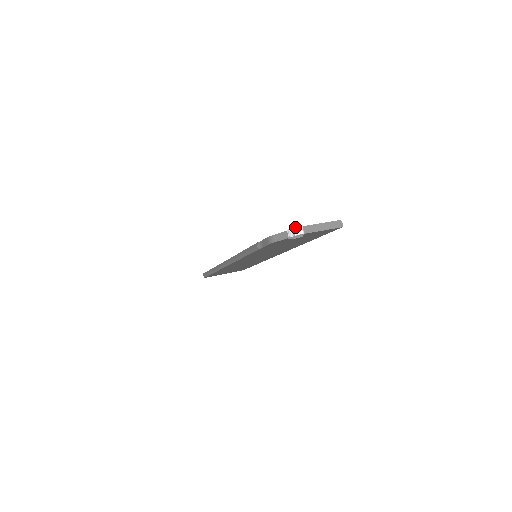
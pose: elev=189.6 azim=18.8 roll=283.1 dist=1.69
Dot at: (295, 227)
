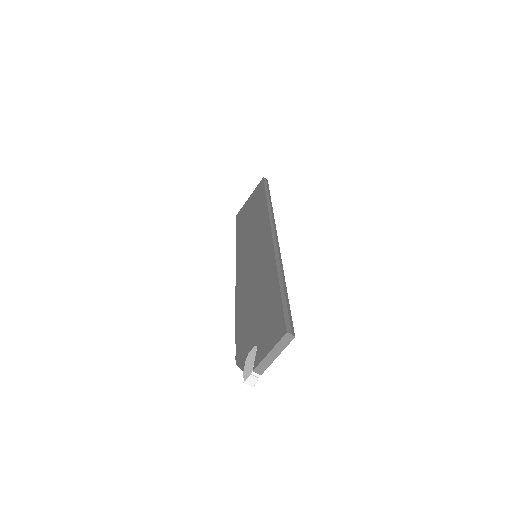
Dot at: (246, 381)
